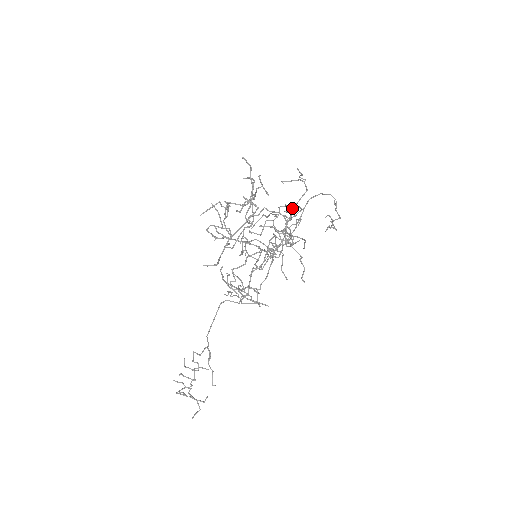
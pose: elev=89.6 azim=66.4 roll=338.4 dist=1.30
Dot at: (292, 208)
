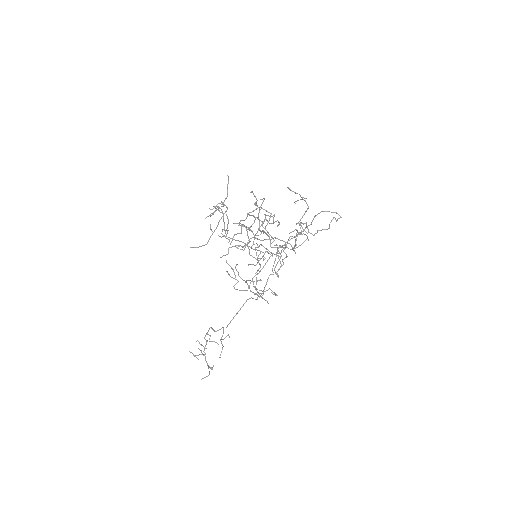
Dot at: (300, 223)
